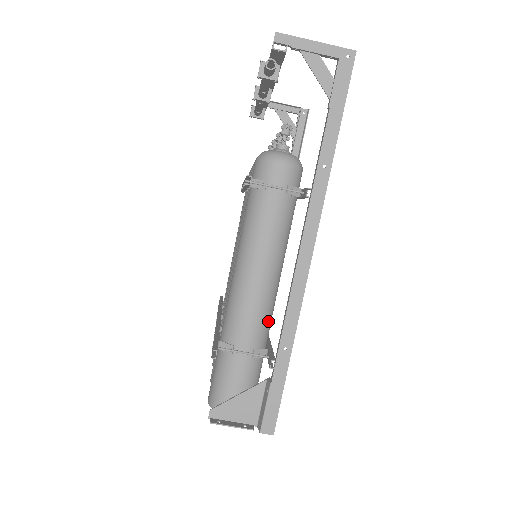
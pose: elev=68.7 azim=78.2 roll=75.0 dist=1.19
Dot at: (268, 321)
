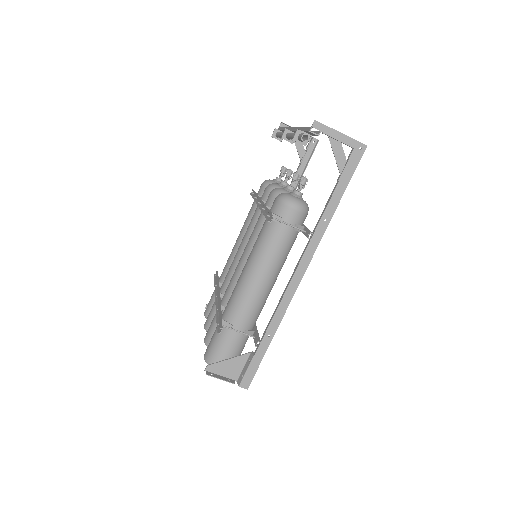
Dot at: (259, 312)
